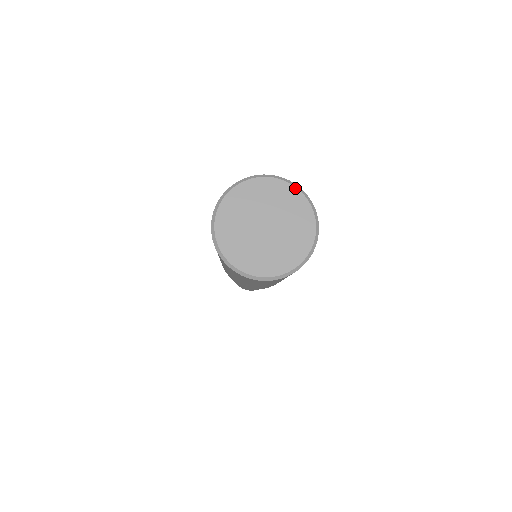
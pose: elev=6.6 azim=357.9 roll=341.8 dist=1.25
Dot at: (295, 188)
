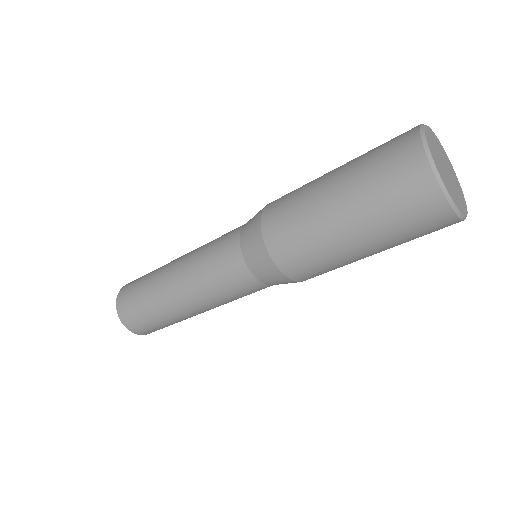
Dot at: (451, 164)
